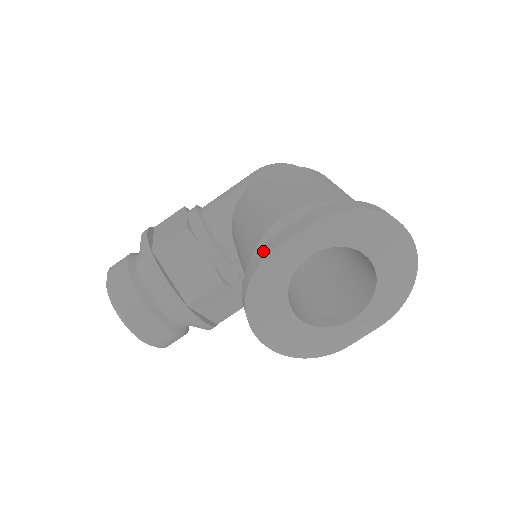
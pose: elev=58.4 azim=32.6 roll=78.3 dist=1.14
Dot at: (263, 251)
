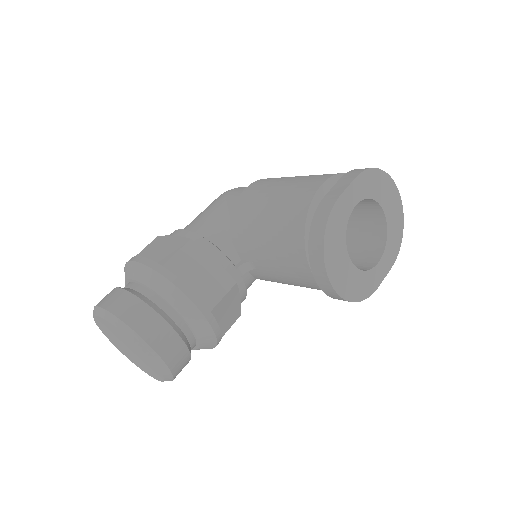
Dot at: (325, 205)
